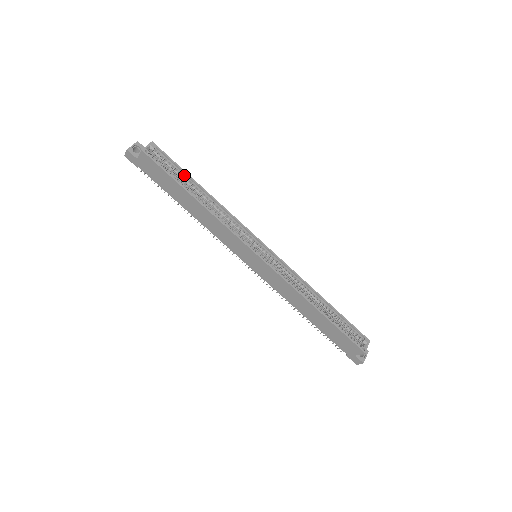
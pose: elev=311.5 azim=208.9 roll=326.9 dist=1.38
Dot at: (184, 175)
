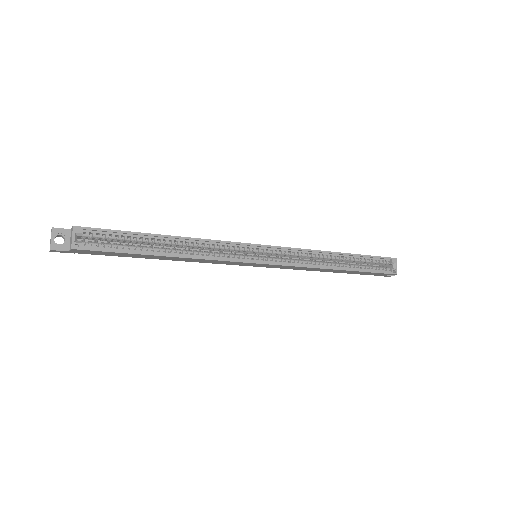
Dot at: (135, 236)
